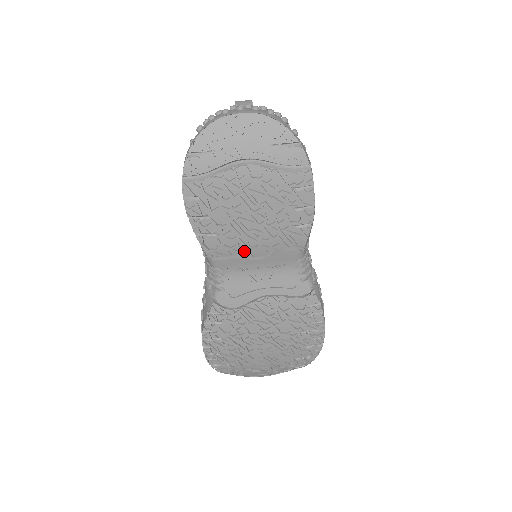
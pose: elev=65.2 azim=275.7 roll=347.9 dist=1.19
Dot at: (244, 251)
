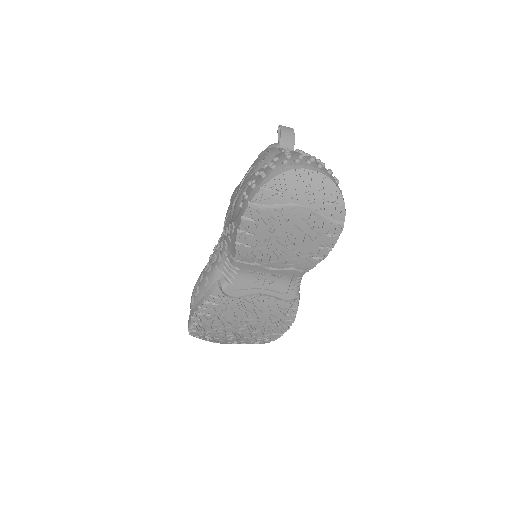
Dot at: (264, 262)
